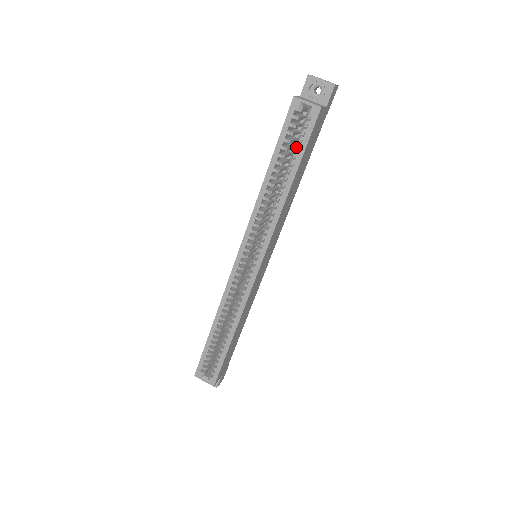
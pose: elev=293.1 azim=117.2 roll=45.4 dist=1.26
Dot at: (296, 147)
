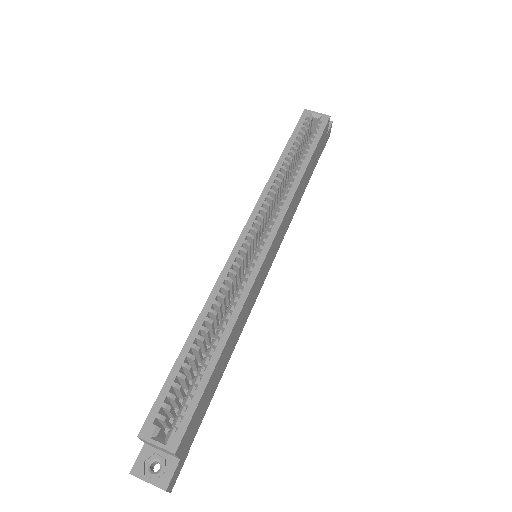
Dot at: occluded
